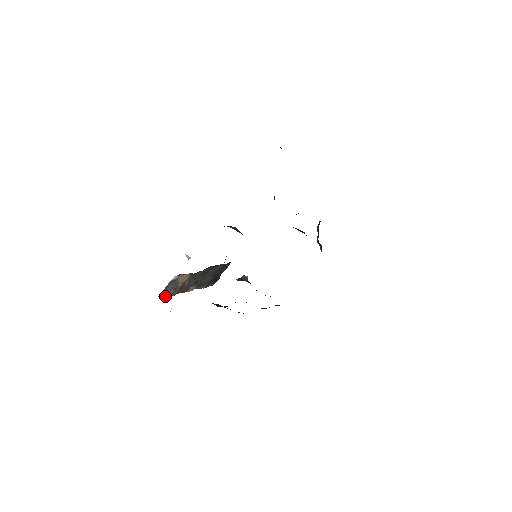
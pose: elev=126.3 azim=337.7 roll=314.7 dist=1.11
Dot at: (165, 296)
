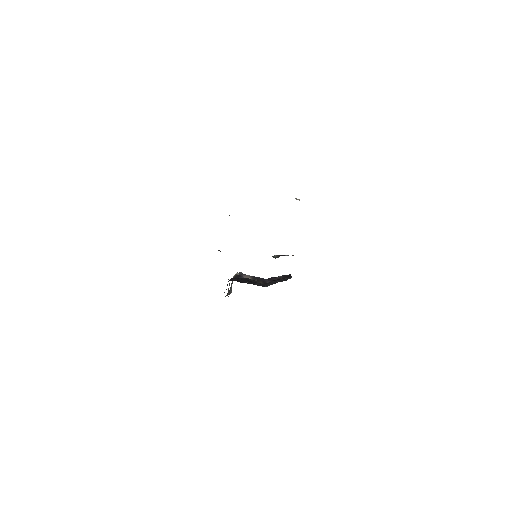
Dot at: occluded
